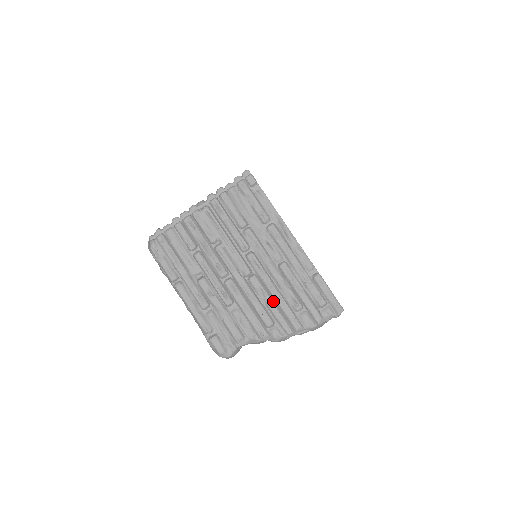
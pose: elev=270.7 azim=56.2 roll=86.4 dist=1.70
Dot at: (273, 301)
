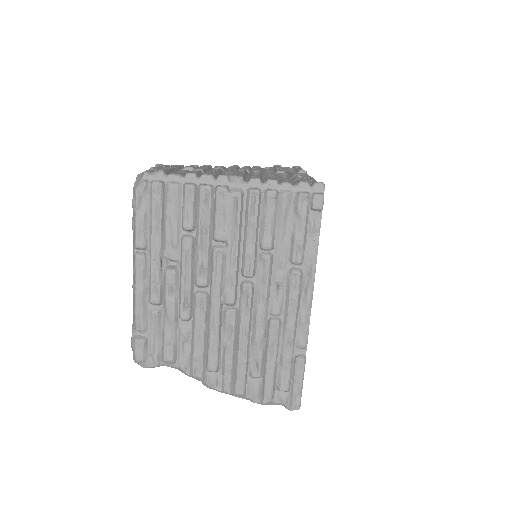
Dot at: (234, 349)
